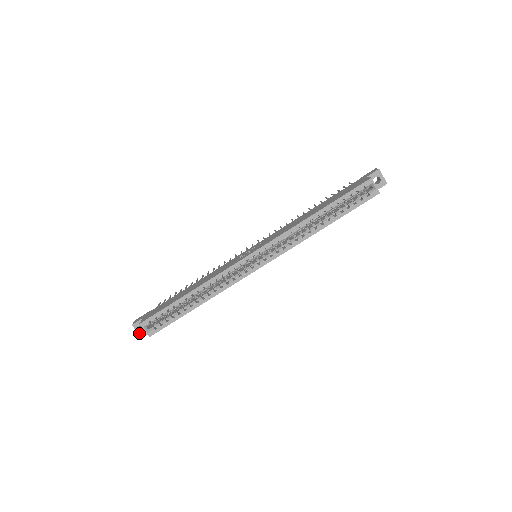
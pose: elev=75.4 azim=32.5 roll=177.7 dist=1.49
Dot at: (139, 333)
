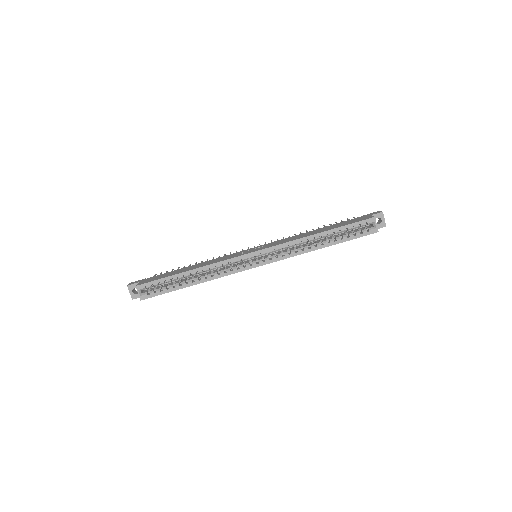
Dot at: (131, 295)
